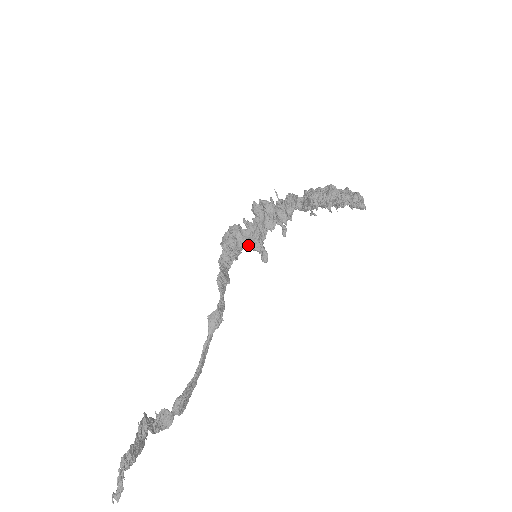
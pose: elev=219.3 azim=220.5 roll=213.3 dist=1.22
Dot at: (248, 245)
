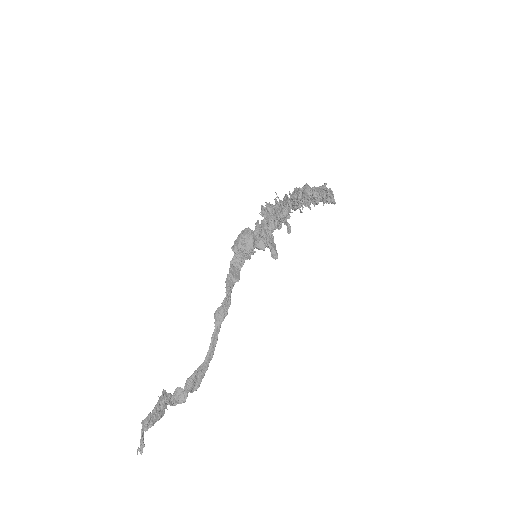
Dot at: (255, 246)
